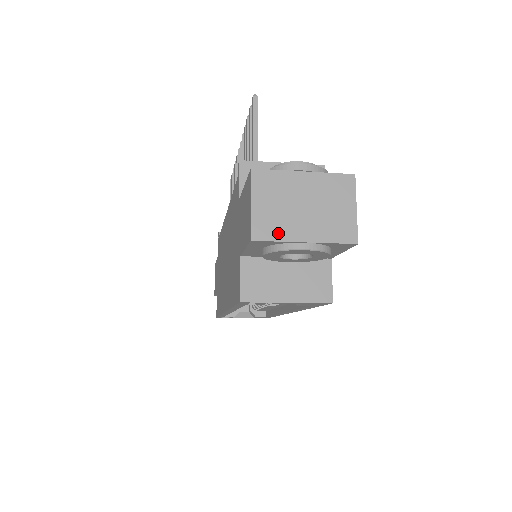
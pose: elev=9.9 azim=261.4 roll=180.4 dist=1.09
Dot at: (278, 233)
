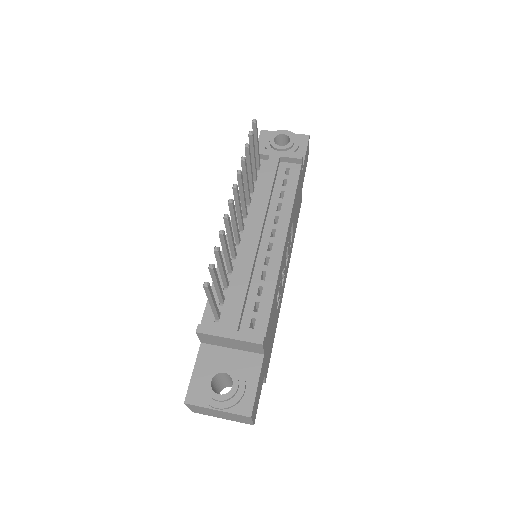
Dot at: (207, 414)
